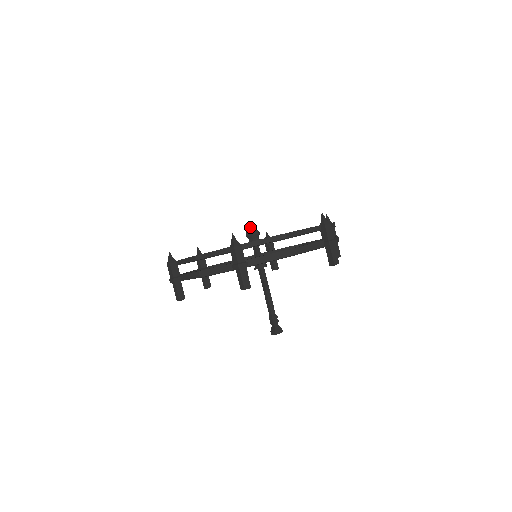
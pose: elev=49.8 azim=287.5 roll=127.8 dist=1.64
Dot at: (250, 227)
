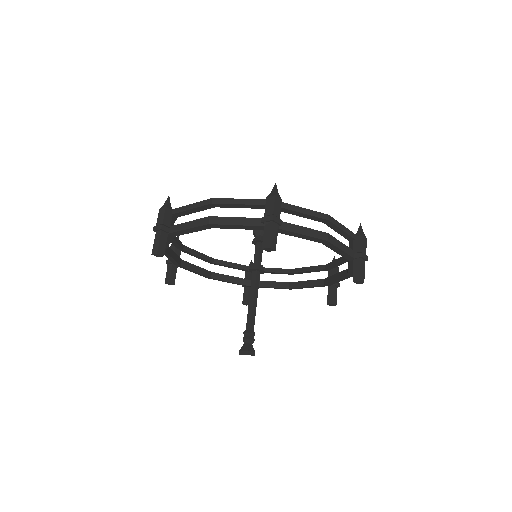
Dot at: occluded
